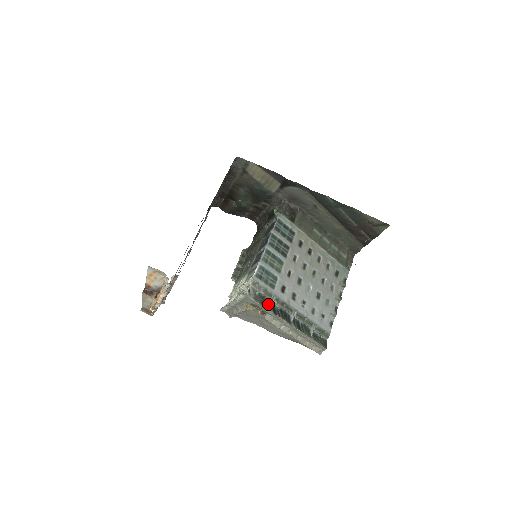
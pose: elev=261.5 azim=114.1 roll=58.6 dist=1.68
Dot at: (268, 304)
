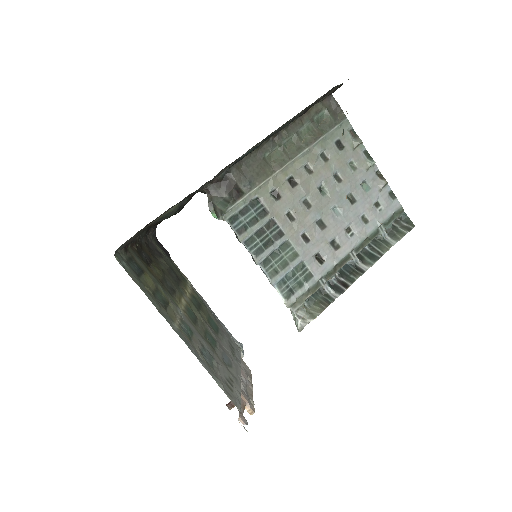
Dot at: (325, 293)
